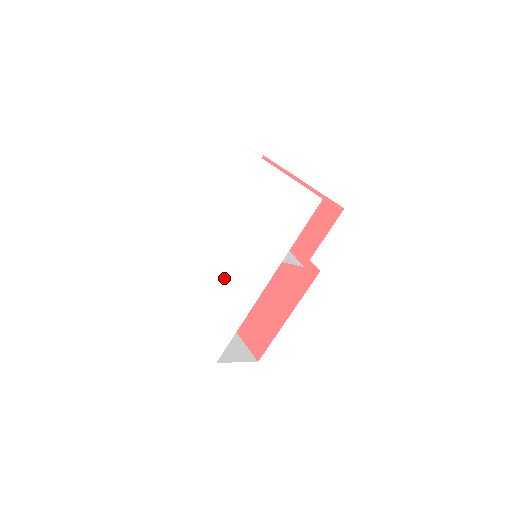
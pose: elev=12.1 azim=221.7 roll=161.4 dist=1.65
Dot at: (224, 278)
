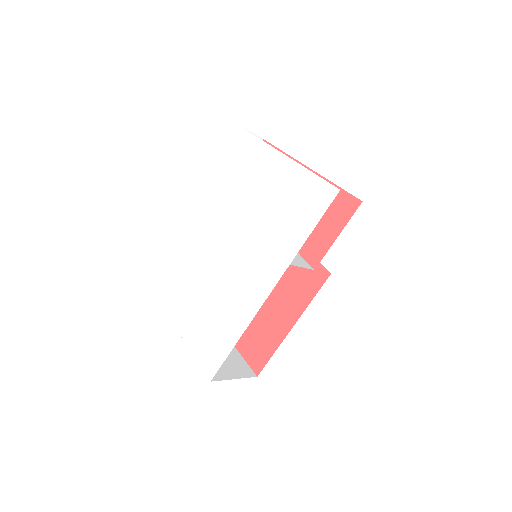
Dot at: (219, 282)
